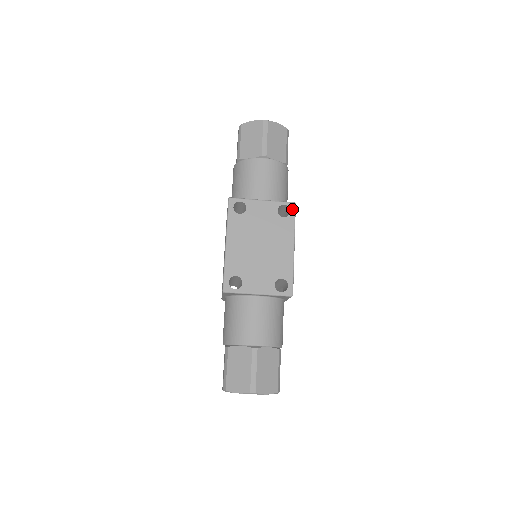
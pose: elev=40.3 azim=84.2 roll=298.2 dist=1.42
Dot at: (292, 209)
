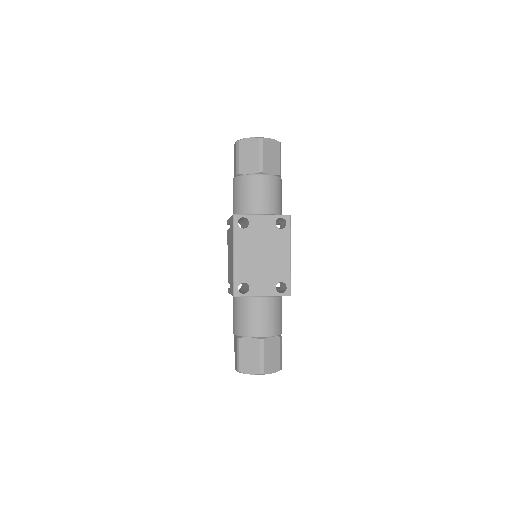
Dot at: (288, 221)
